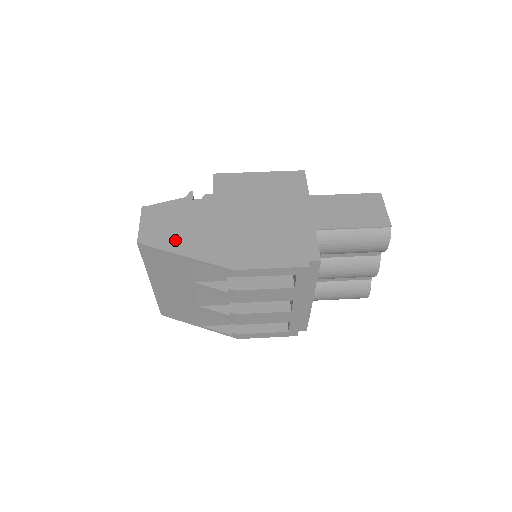
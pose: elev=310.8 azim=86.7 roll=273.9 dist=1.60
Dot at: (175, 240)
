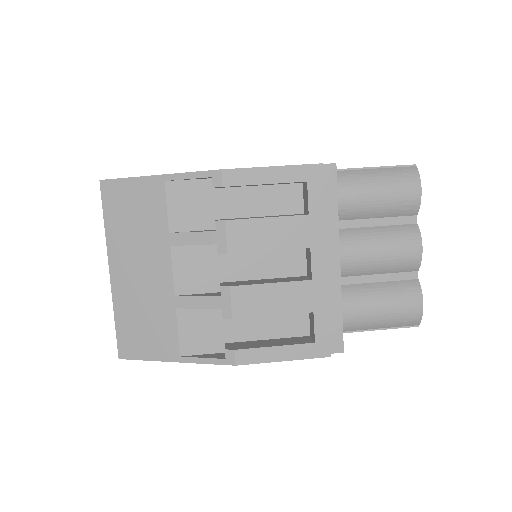
Dot at: occluded
